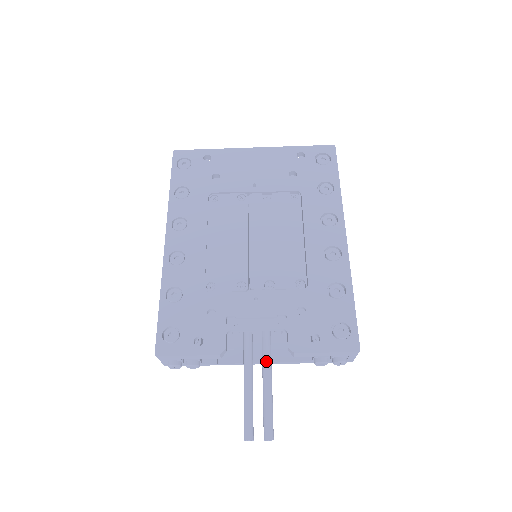
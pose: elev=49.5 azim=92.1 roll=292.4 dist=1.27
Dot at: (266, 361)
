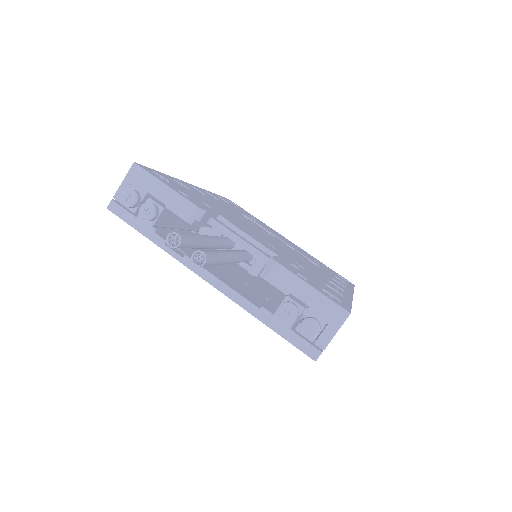
Dot at: (236, 251)
